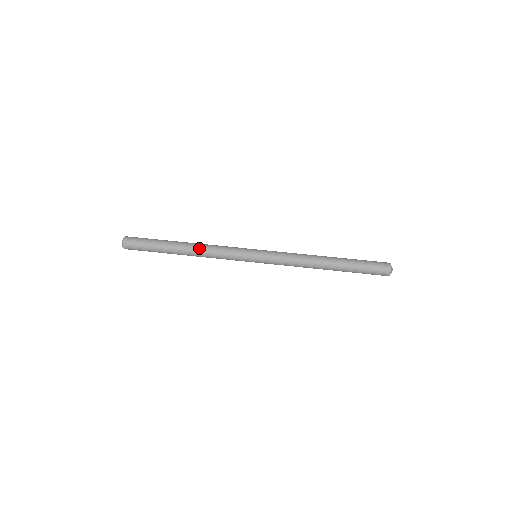
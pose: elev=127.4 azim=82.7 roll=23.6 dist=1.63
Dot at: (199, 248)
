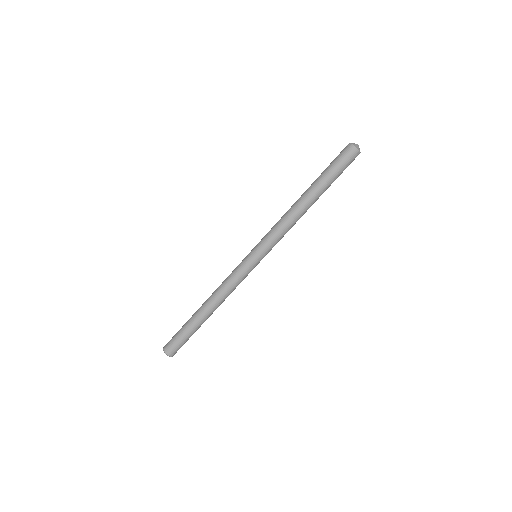
Dot at: (215, 299)
